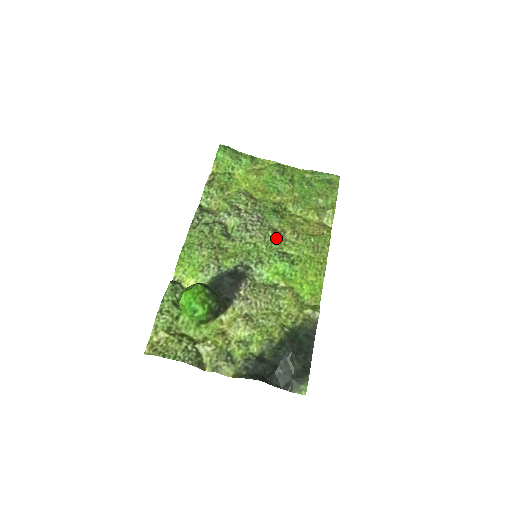
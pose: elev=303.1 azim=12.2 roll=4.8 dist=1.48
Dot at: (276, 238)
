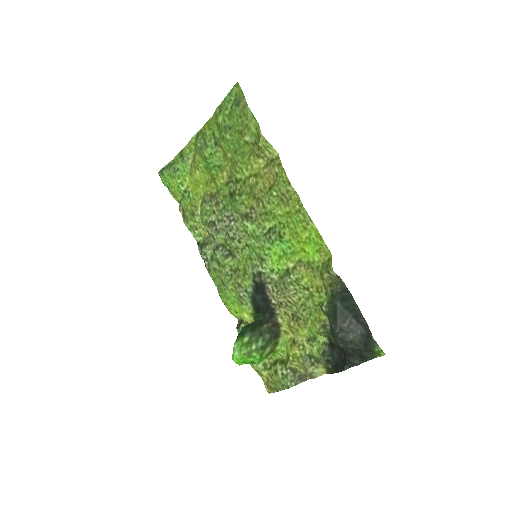
Dot at: (253, 223)
